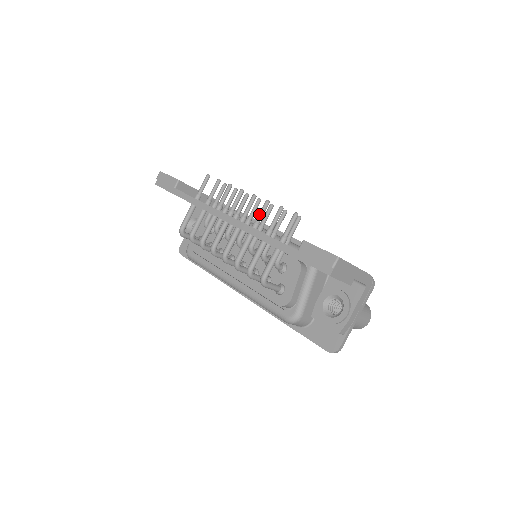
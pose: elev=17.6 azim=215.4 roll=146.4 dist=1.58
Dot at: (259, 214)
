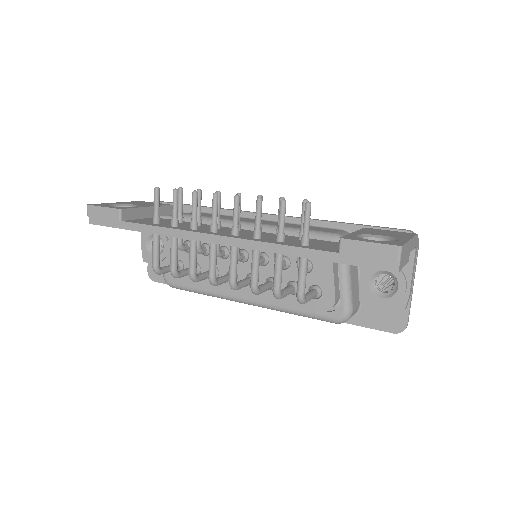
Dot at: (256, 219)
